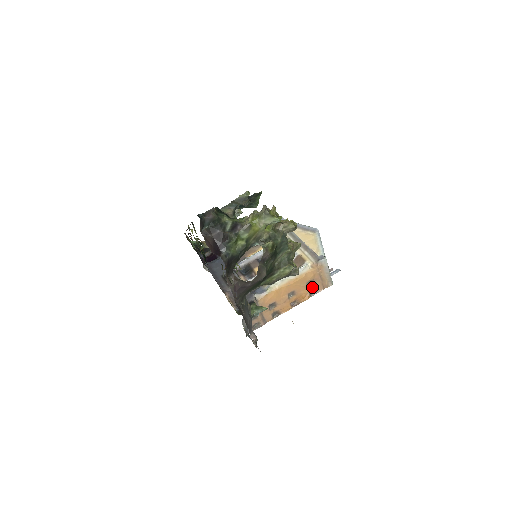
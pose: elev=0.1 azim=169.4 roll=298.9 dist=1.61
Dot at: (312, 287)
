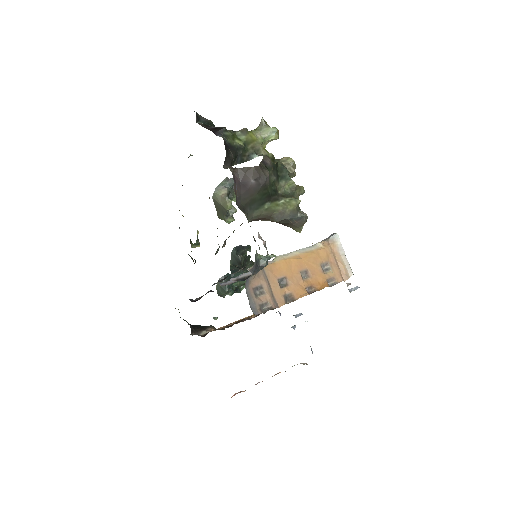
Dot at: (328, 274)
